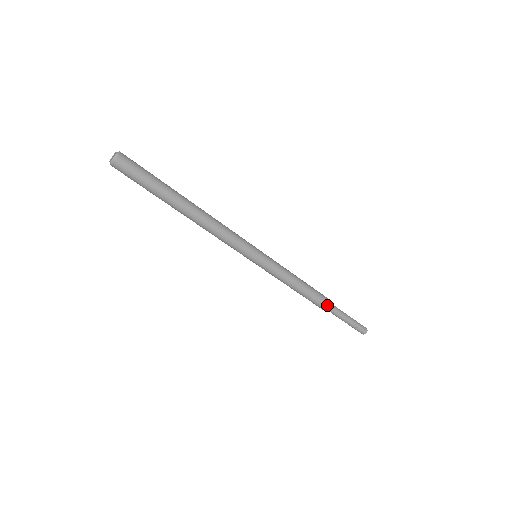
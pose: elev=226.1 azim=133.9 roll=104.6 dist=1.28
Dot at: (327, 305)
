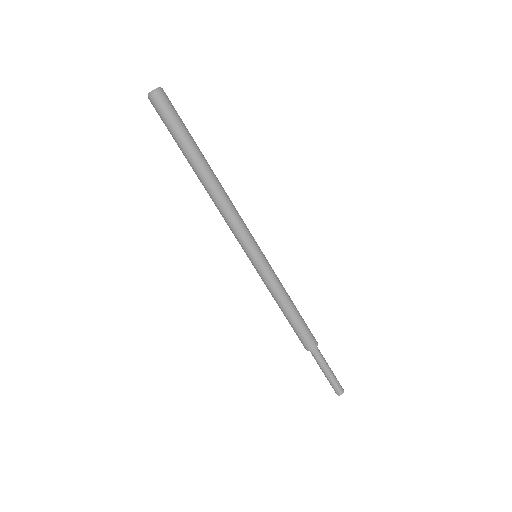
Dot at: (314, 337)
